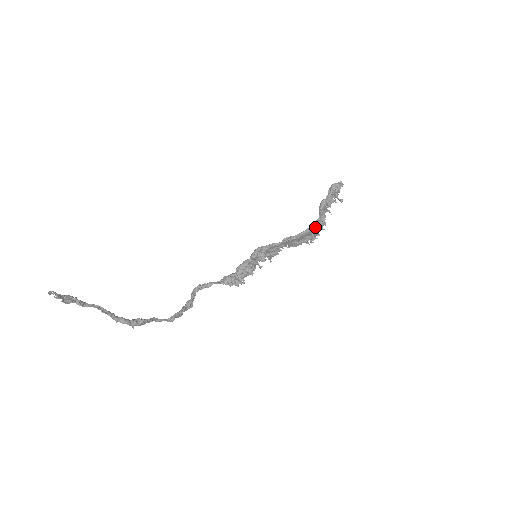
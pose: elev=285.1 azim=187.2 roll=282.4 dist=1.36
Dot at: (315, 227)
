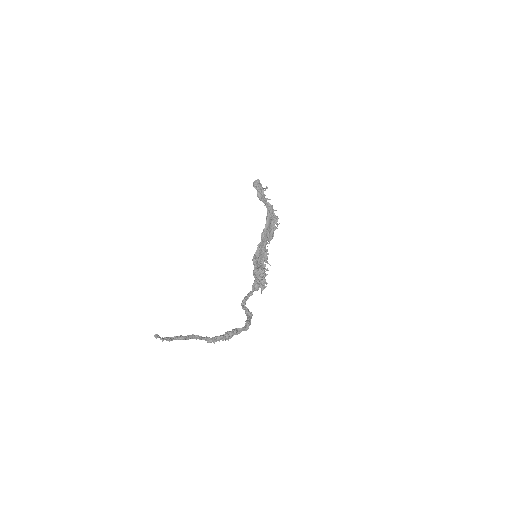
Dot at: (270, 212)
